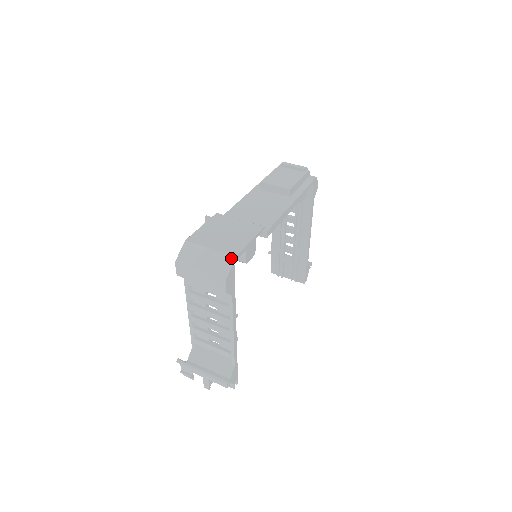
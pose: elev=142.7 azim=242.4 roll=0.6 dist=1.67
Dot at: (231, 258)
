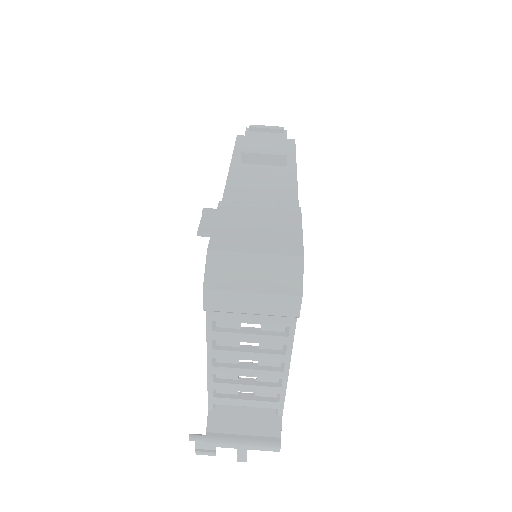
Dot at: (297, 261)
